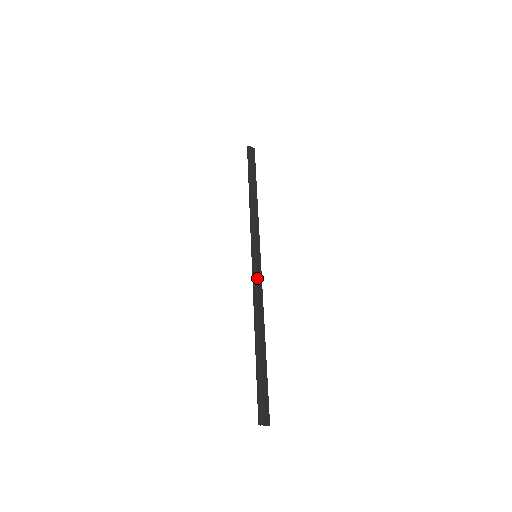
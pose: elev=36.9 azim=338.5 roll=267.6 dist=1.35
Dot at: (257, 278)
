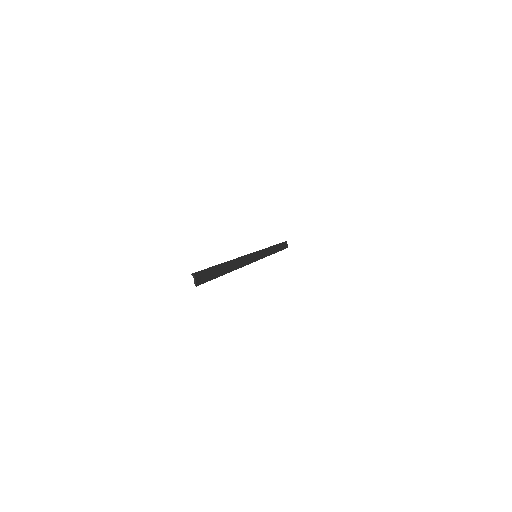
Dot at: (250, 258)
